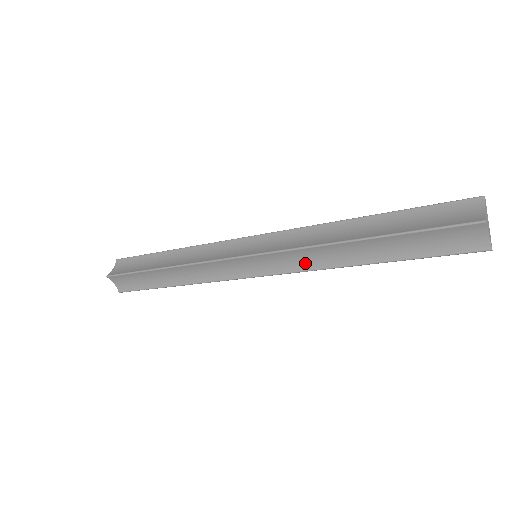
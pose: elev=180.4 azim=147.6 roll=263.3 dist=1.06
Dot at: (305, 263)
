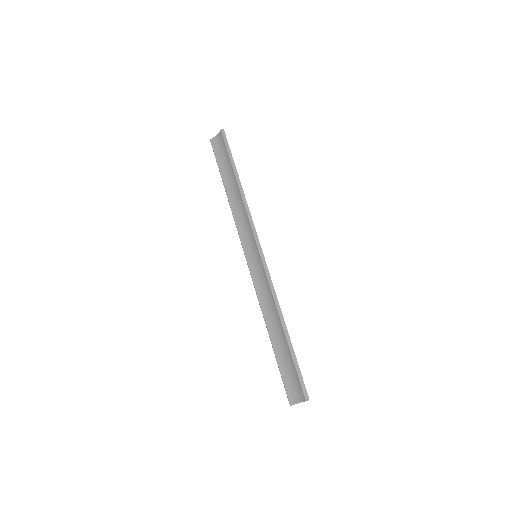
Dot at: occluded
